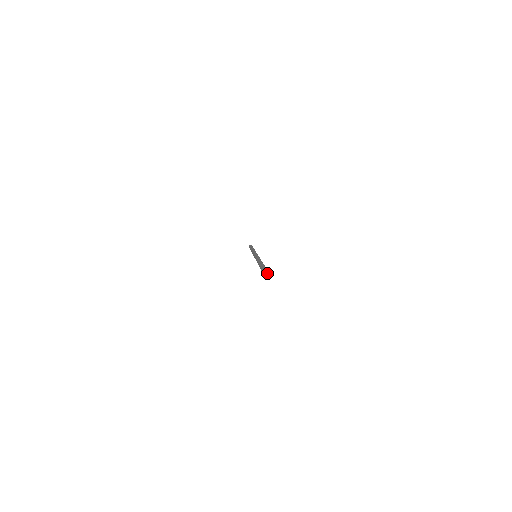
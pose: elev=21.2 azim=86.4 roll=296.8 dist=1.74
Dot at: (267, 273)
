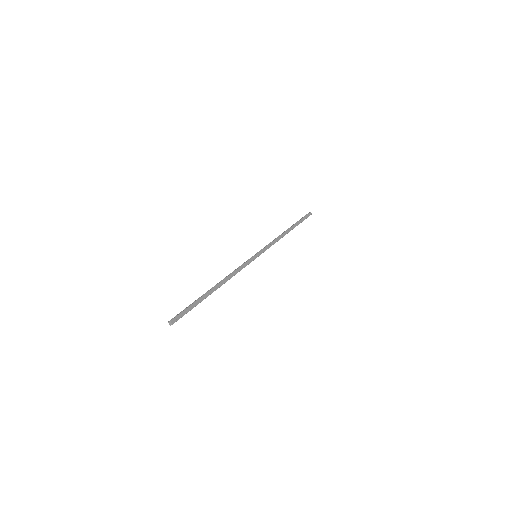
Dot at: (170, 323)
